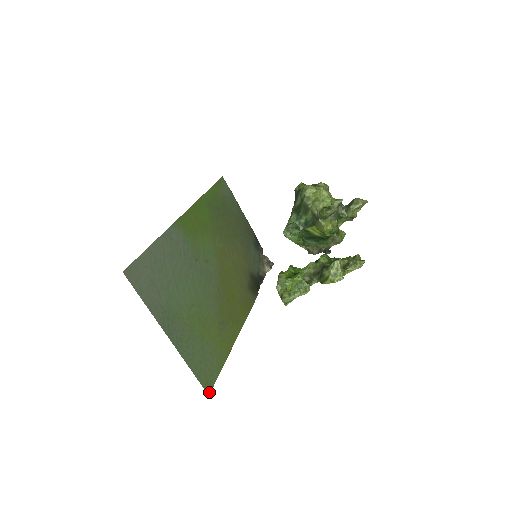
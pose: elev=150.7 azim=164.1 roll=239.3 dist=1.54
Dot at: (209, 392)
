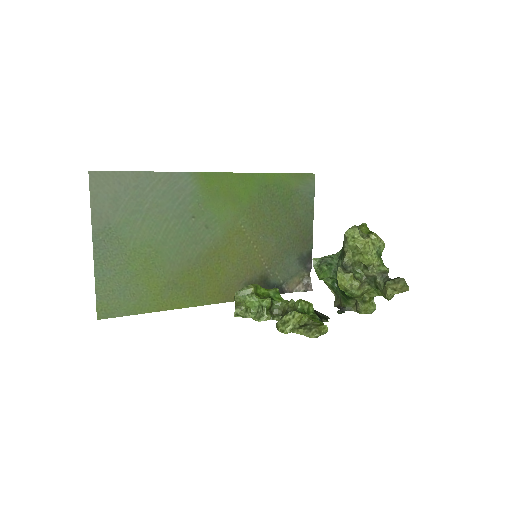
Dot at: (100, 318)
